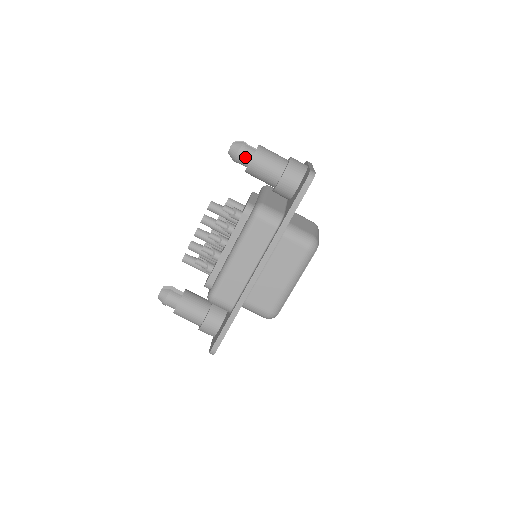
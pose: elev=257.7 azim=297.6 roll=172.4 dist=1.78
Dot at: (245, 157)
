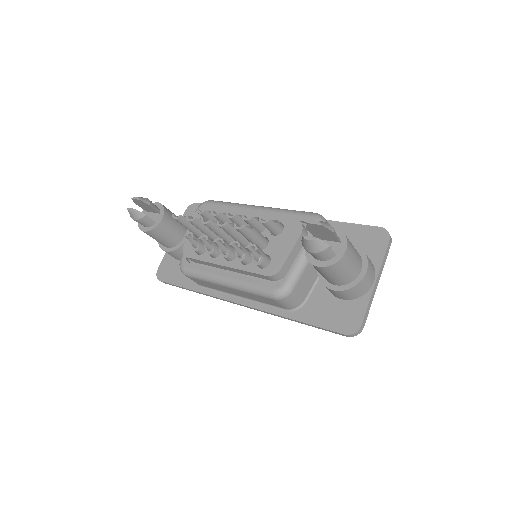
Dot at: (316, 256)
